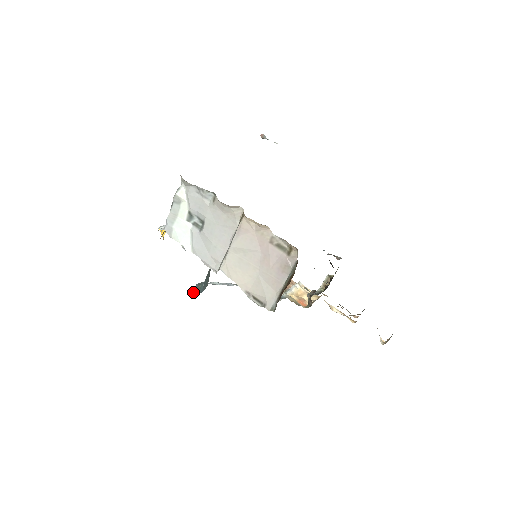
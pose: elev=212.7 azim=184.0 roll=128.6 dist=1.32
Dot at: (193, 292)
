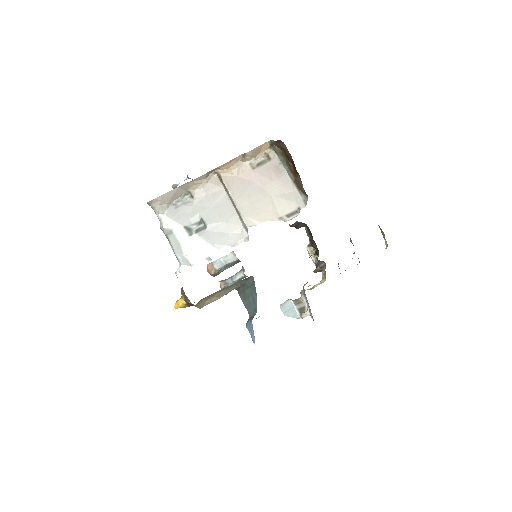
Dot at: (251, 327)
